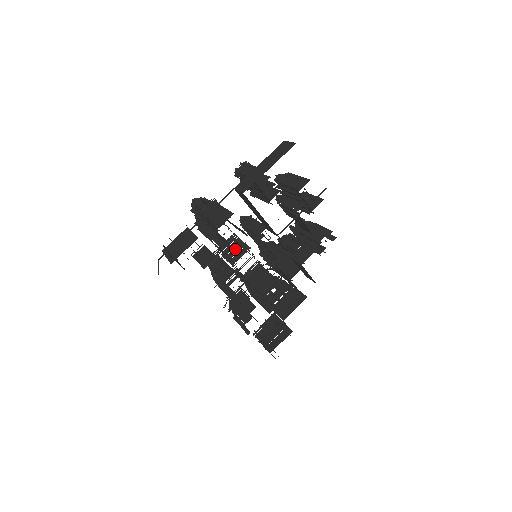
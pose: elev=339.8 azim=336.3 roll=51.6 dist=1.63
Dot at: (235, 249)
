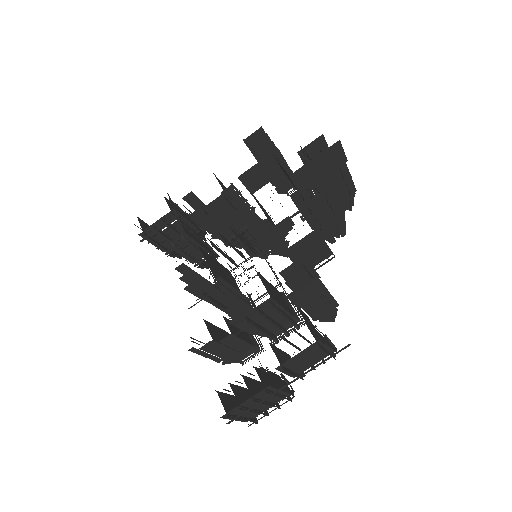
Dot at: occluded
